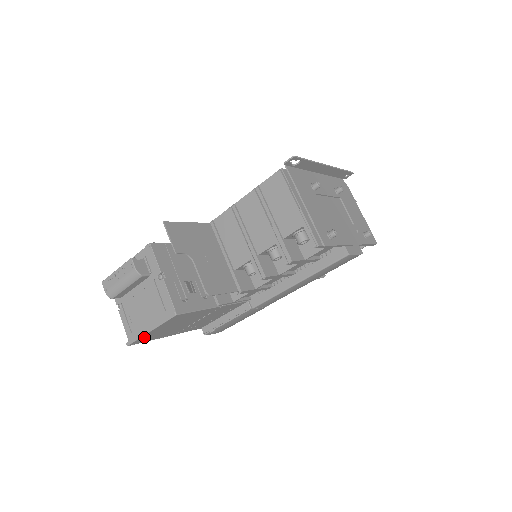
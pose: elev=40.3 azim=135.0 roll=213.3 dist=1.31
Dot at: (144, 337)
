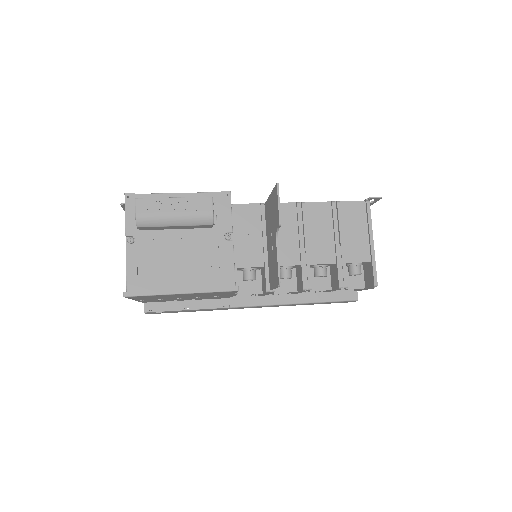
Dot at: (155, 295)
